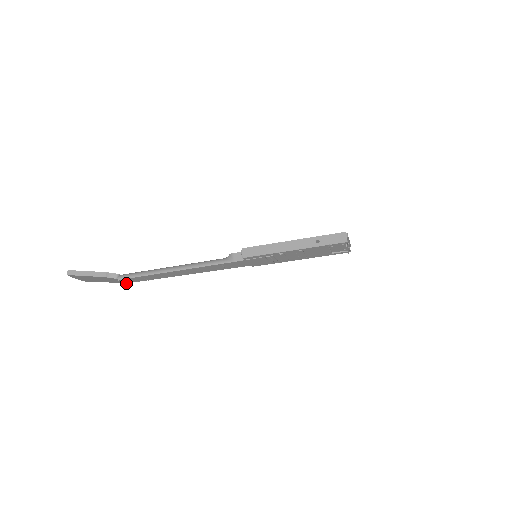
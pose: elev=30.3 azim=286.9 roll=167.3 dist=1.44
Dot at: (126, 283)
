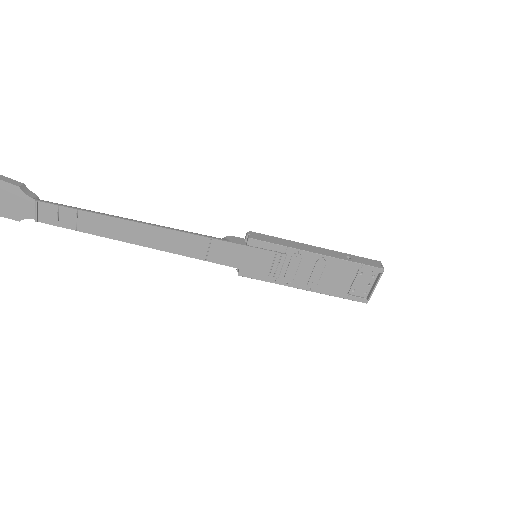
Dot at: (37, 219)
